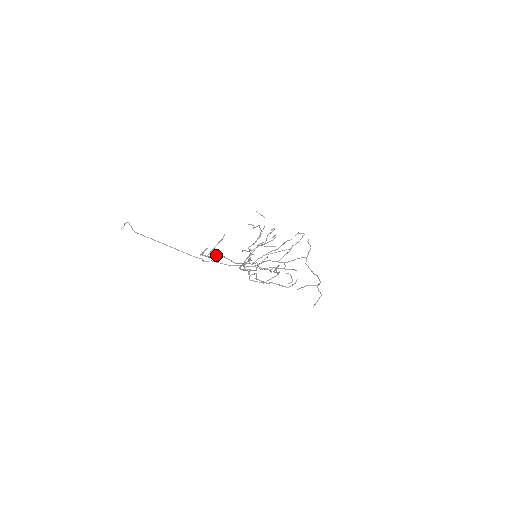
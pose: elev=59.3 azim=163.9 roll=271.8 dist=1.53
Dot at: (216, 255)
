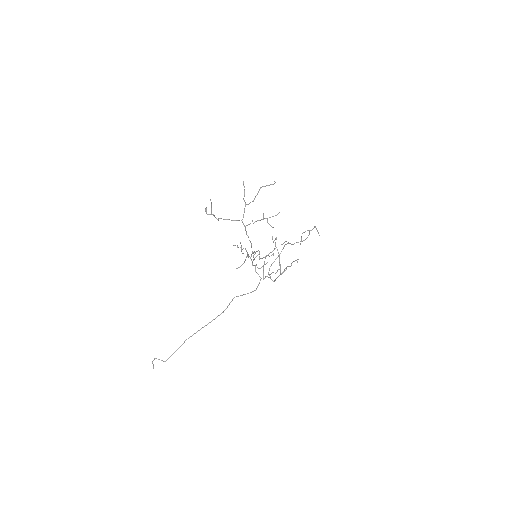
Dot at: (218, 219)
